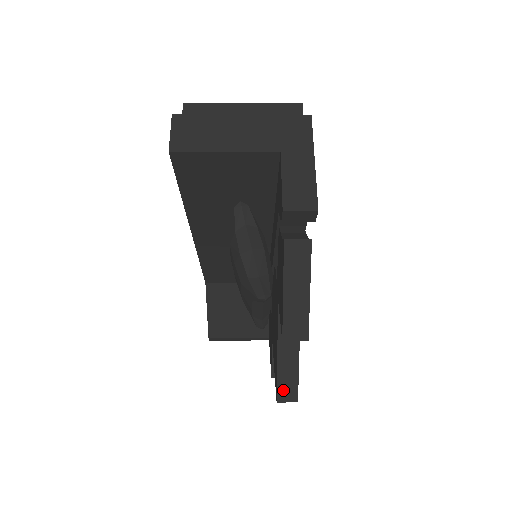
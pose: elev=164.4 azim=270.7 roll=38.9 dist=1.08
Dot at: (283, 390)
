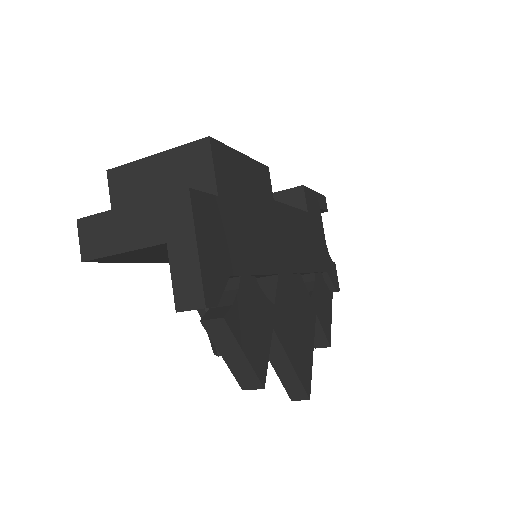
Dot at: (292, 392)
